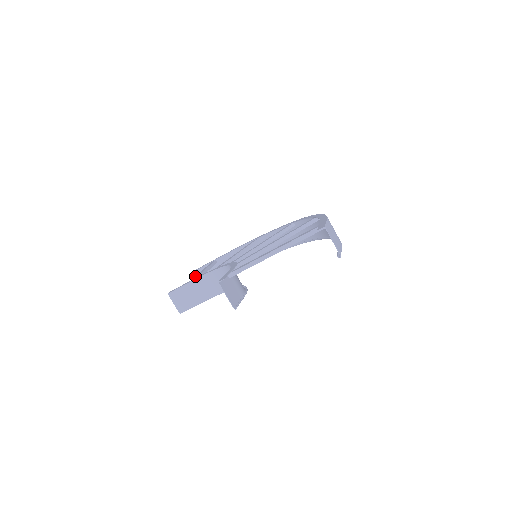
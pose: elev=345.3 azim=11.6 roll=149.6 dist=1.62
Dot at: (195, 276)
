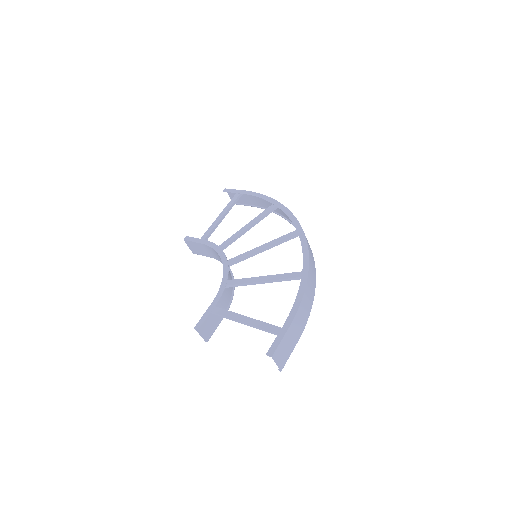
Dot at: (212, 224)
